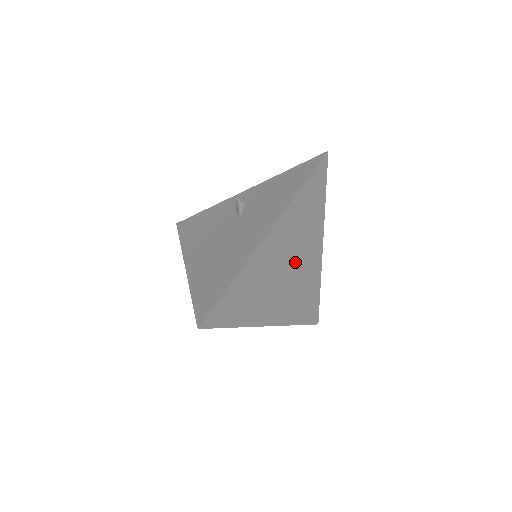
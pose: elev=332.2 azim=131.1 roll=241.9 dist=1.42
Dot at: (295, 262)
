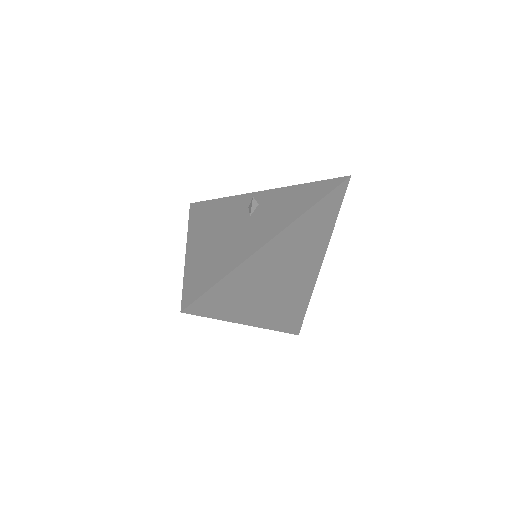
Dot at: (291, 272)
